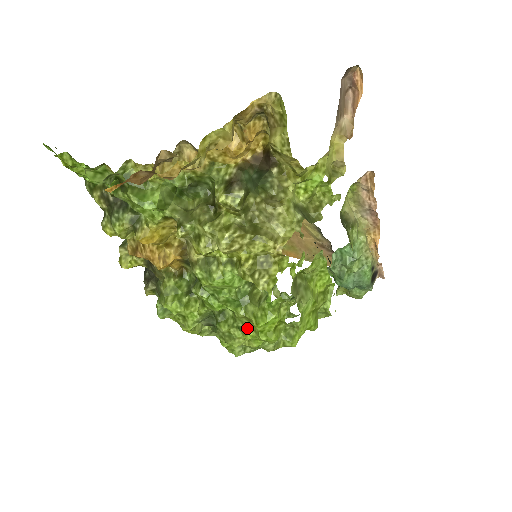
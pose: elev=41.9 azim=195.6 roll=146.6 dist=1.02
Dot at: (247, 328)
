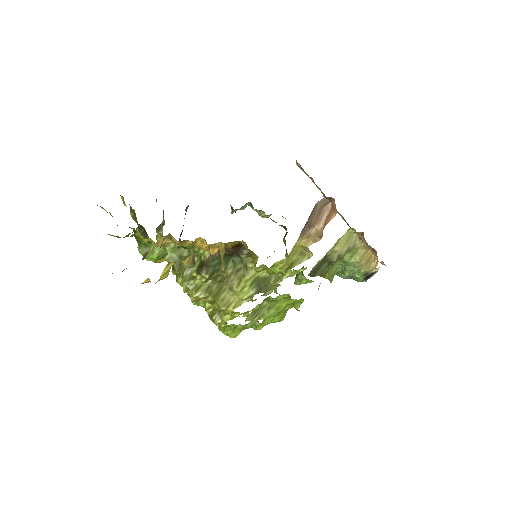
Dot at: occluded
